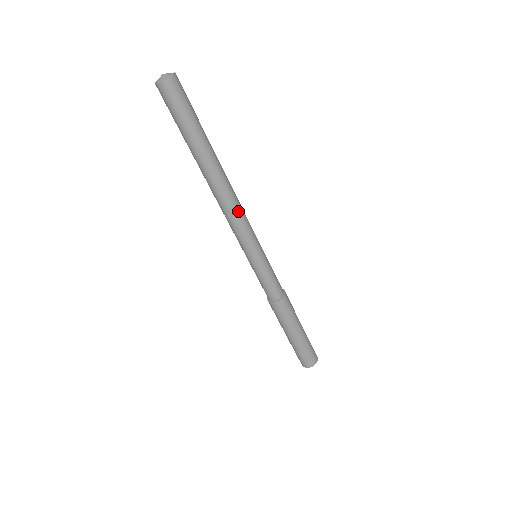
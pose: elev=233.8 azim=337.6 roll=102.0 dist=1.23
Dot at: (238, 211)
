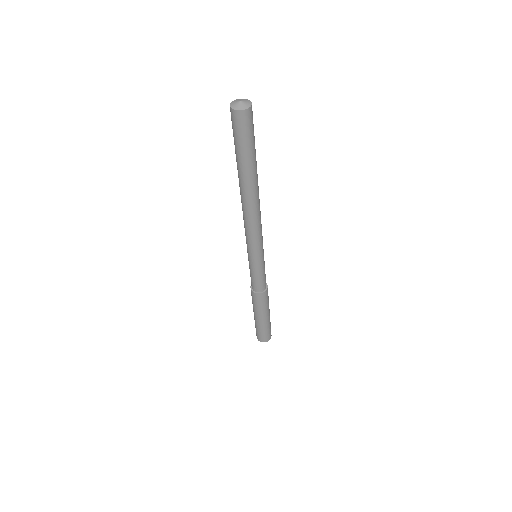
Dot at: (253, 224)
